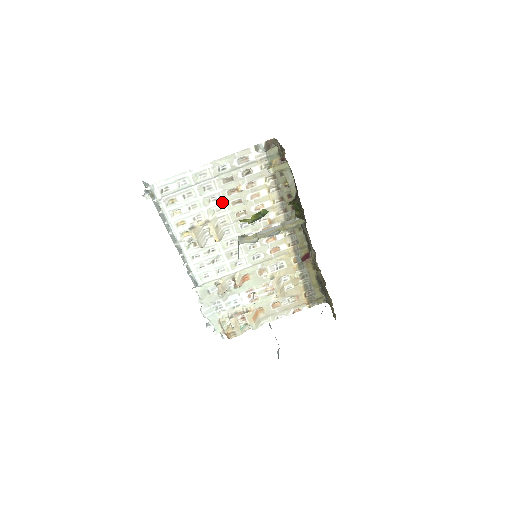
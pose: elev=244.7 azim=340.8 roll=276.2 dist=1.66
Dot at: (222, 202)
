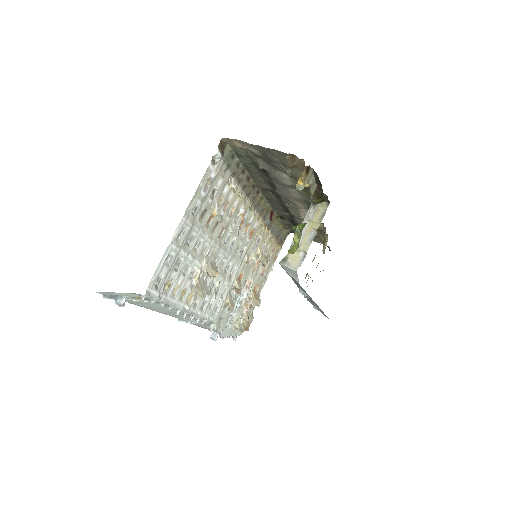
Dot at: (205, 239)
